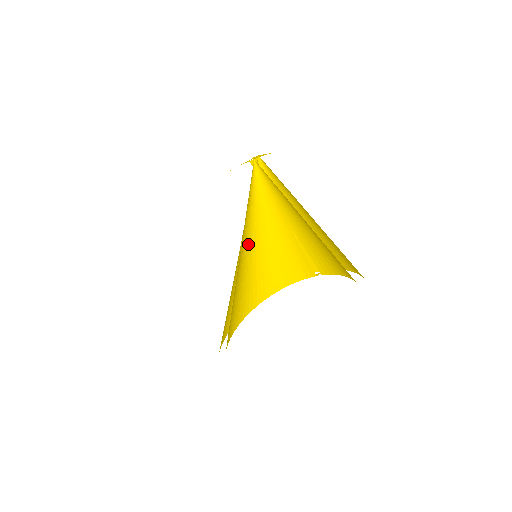
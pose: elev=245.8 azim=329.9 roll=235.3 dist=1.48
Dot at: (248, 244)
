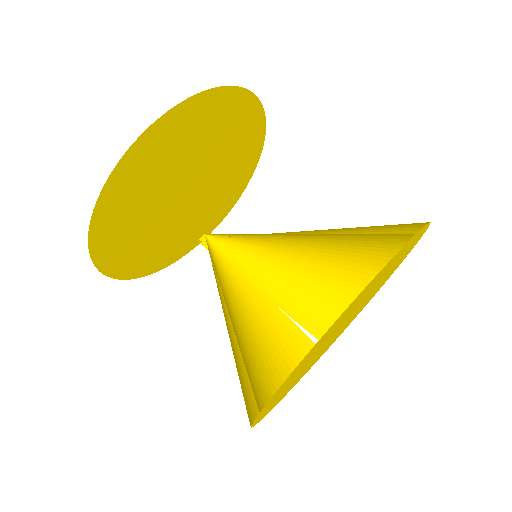
Dot at: occluded
